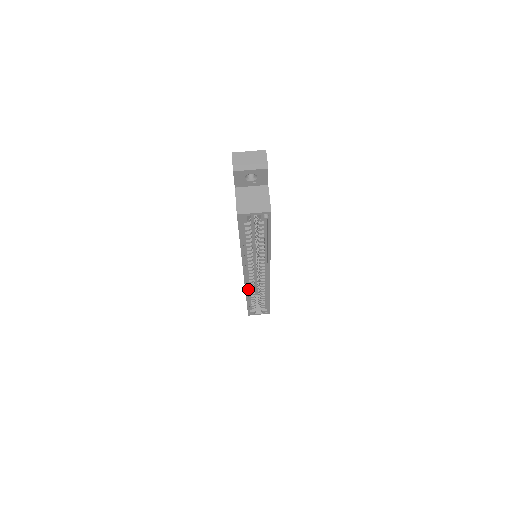
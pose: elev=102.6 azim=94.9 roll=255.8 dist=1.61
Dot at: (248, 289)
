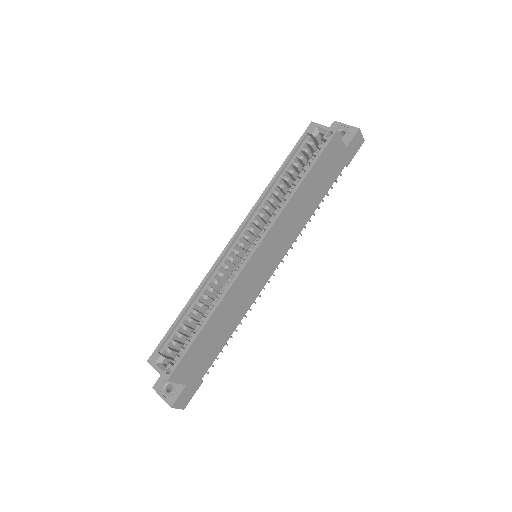
Dot at: (208, 283)
